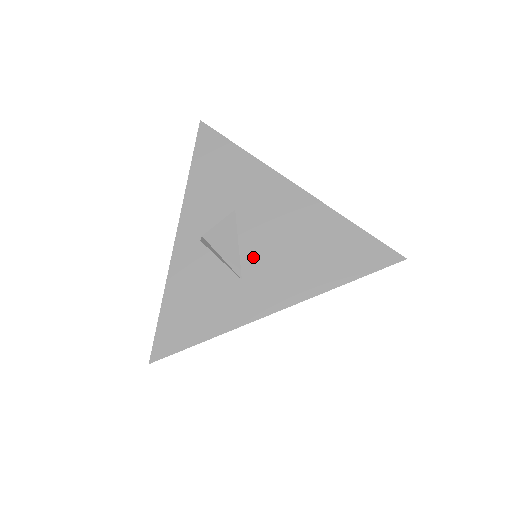
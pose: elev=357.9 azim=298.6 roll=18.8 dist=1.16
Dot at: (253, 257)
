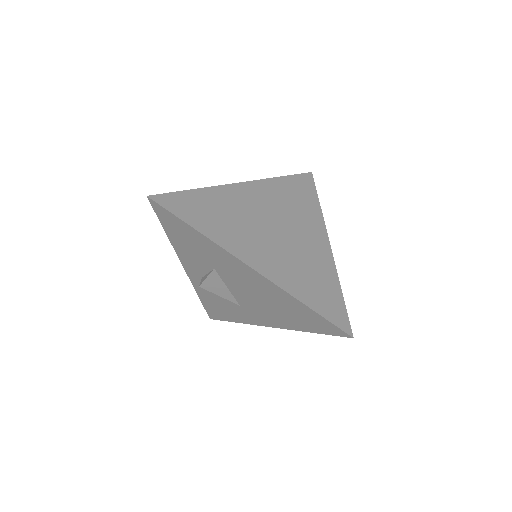
Dot at: (241, 298)
